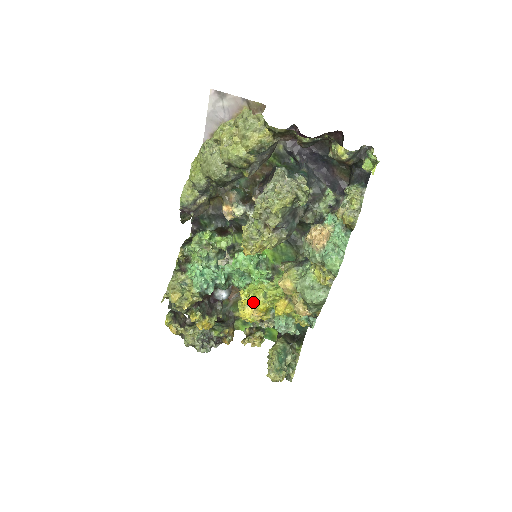
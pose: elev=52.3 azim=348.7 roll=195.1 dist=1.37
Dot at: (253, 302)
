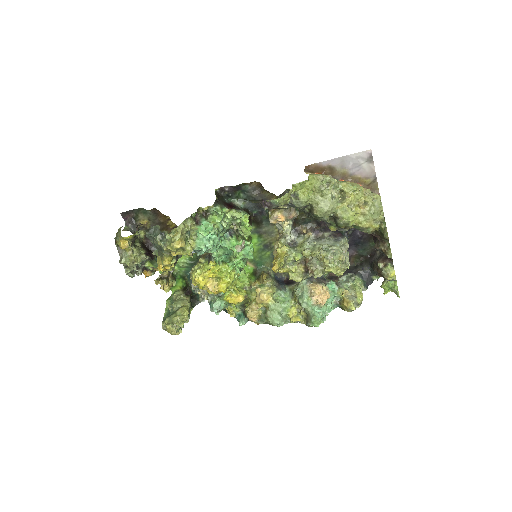
Dot at: (217, 278)
